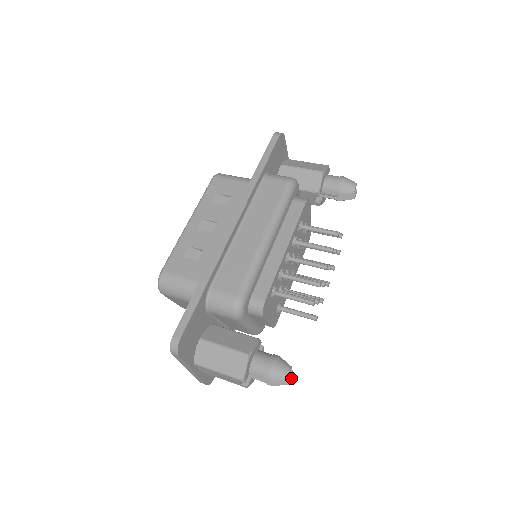
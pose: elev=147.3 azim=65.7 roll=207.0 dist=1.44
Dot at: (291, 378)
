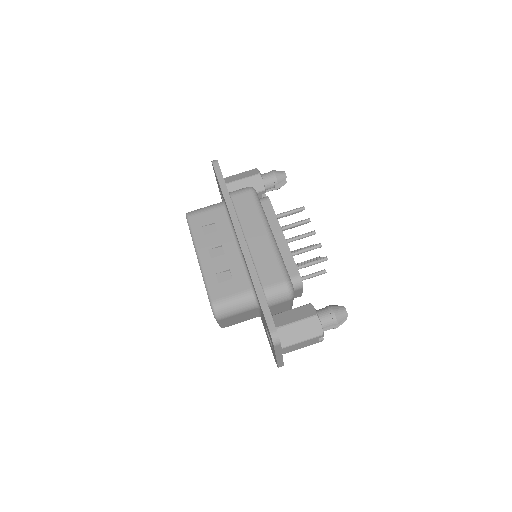
Dot at: occluded
